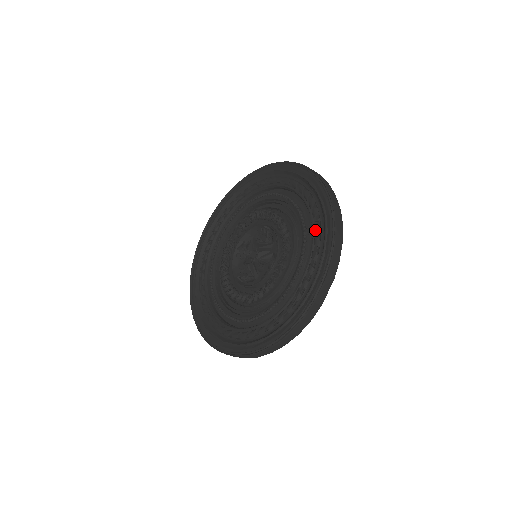
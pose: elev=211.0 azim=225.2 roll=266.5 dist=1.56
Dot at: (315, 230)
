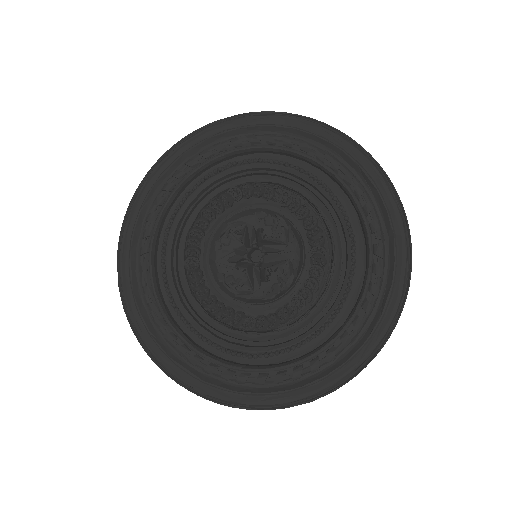
Dot at: (377, 252)
